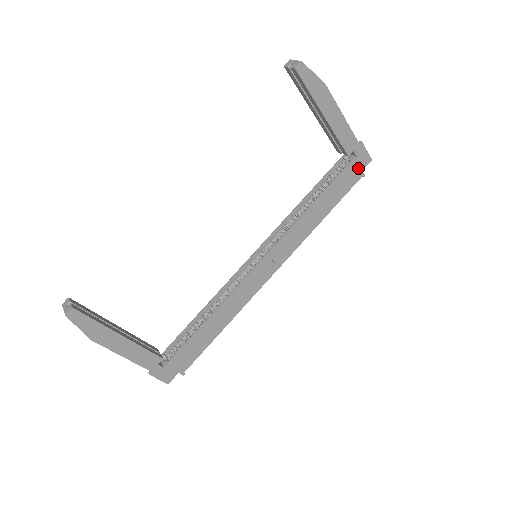
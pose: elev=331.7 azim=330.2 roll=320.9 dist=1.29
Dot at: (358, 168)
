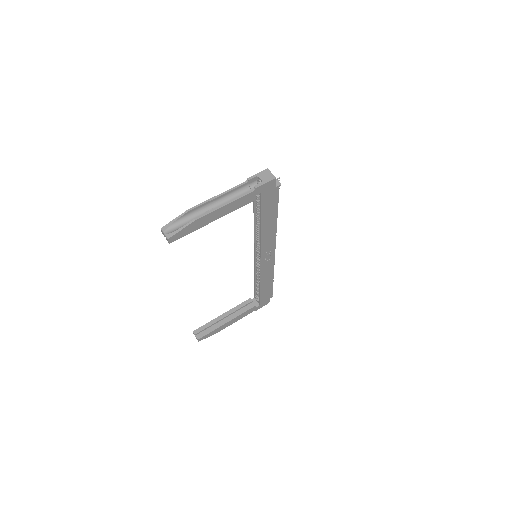
Dot at: (271, 191)
